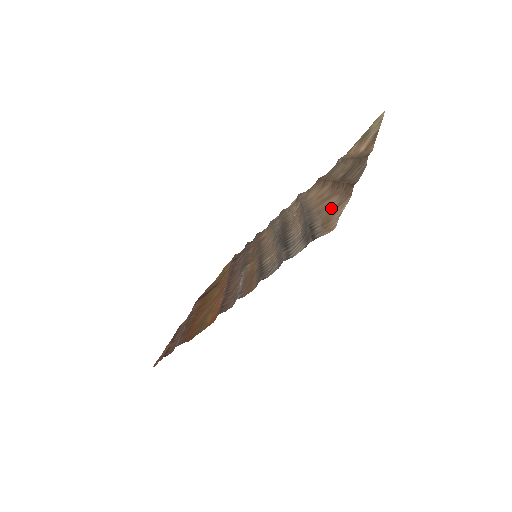
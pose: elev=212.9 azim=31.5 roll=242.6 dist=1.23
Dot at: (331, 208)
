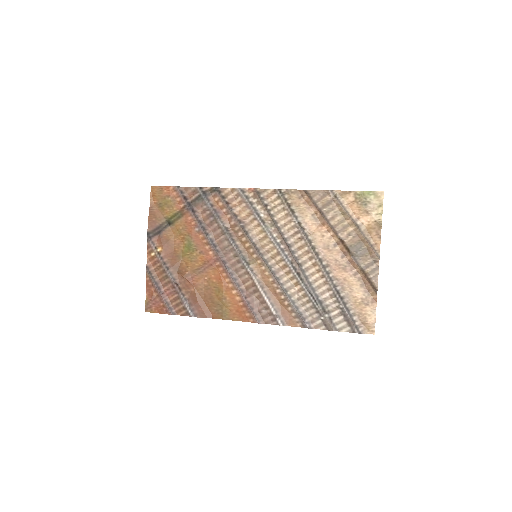
Dot at: (358, 297)
